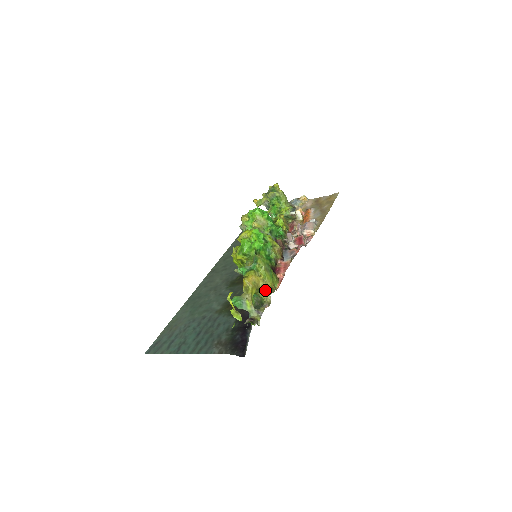
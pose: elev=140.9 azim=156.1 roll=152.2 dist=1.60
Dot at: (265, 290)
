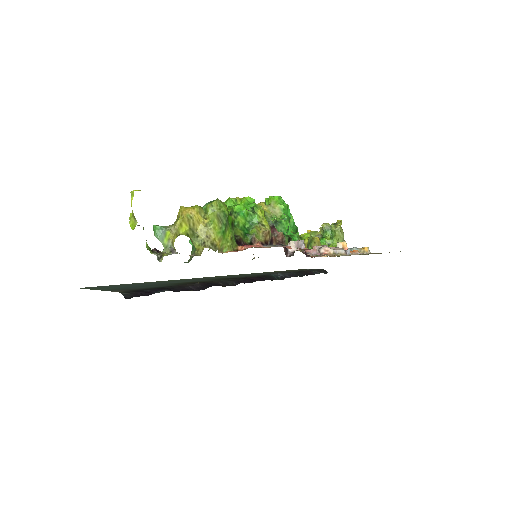
Dot at: (202, 239)
